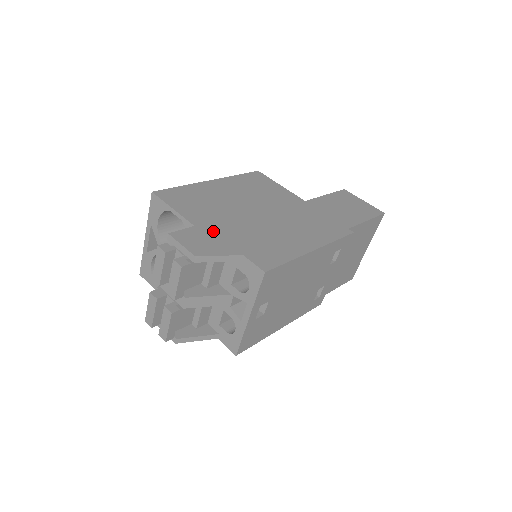
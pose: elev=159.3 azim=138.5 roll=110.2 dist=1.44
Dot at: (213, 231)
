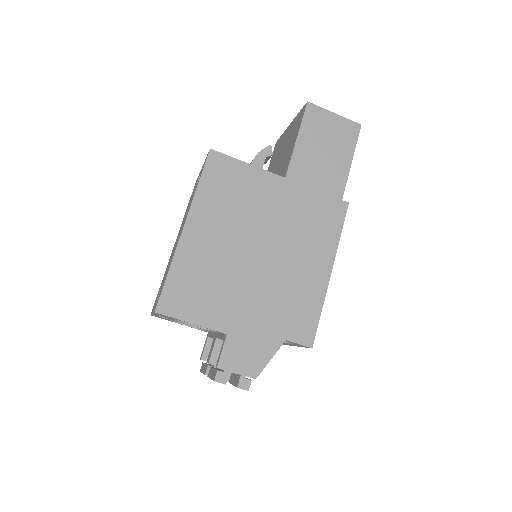
Dot at: (245, 327)
